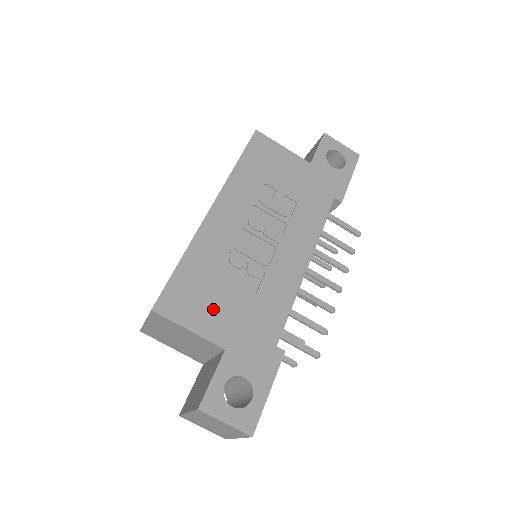
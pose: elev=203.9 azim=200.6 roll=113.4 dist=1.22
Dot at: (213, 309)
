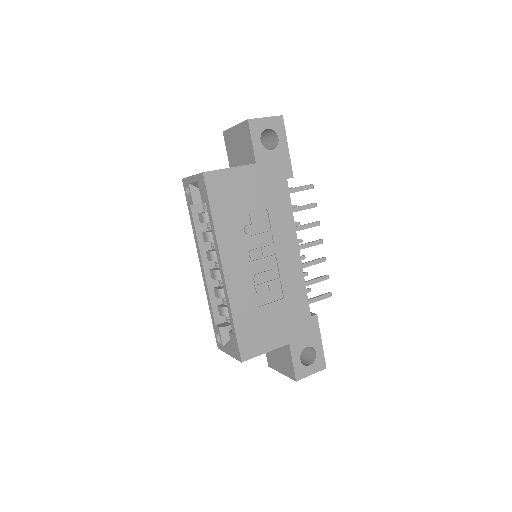
Dot at: (269, 330)
